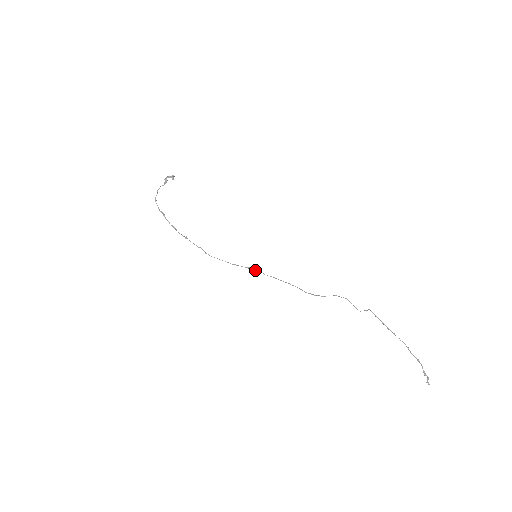
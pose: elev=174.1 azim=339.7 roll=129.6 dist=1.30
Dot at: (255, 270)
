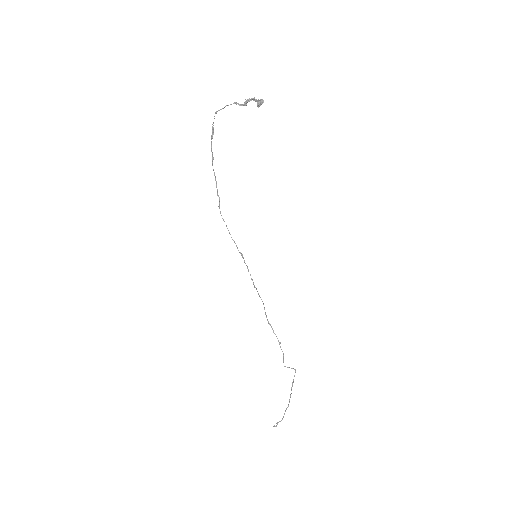
Dot at: occluded
